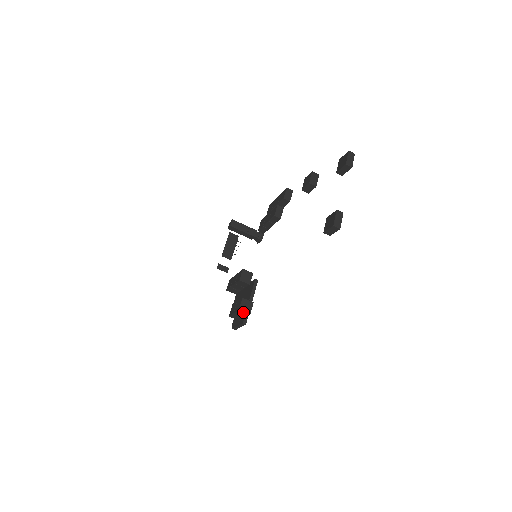
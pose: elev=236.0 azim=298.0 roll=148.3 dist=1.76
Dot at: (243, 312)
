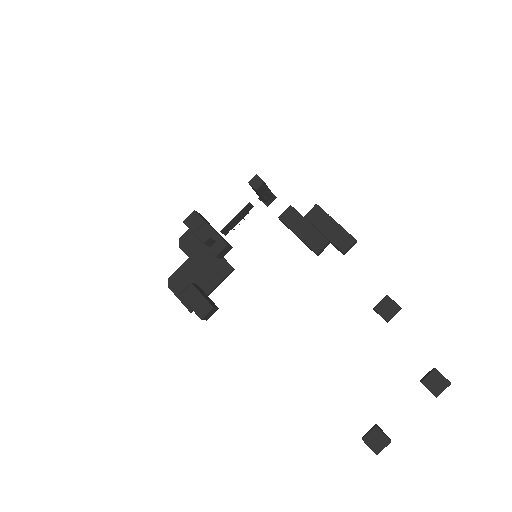
Dot at: occluded
